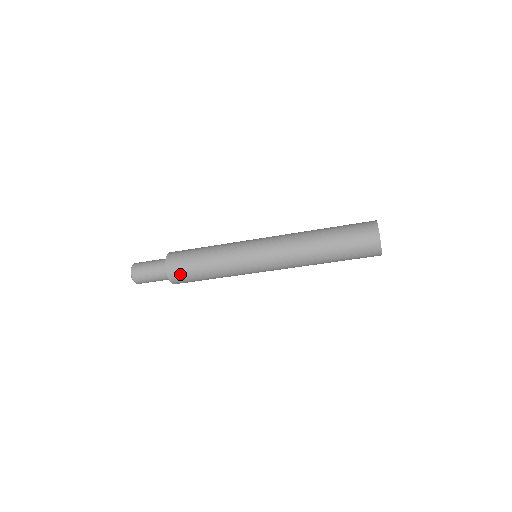
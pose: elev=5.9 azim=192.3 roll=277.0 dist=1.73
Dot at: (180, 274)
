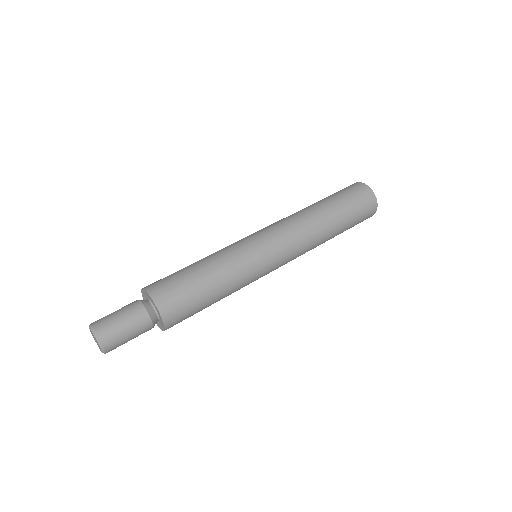
Dot at: (182, 317)
